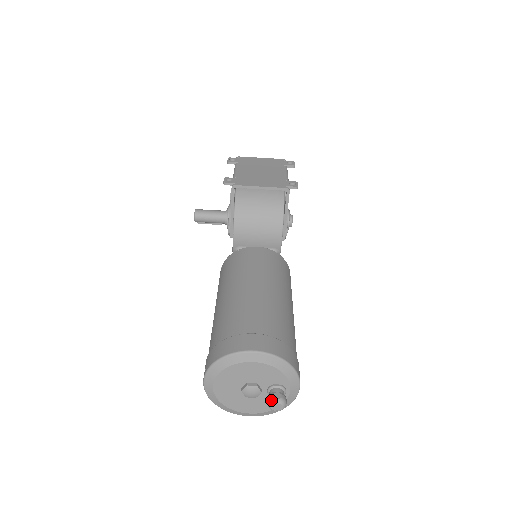
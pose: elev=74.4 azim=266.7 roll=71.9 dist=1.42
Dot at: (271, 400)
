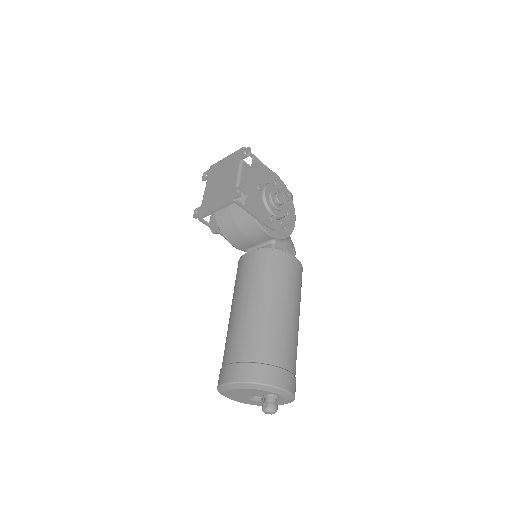
Dot at: (262, 410)
